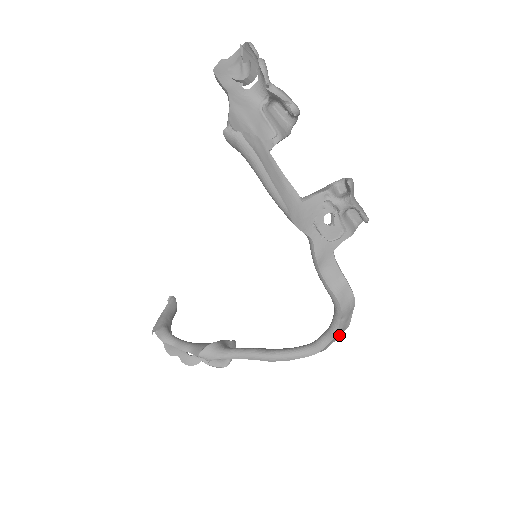
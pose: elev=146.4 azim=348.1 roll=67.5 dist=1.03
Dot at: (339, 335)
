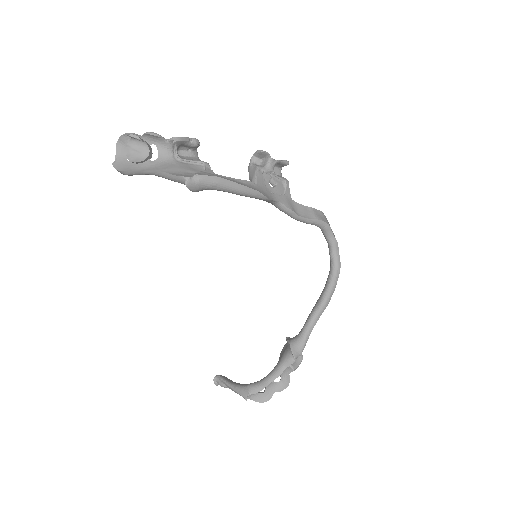
Dot at: occluded
